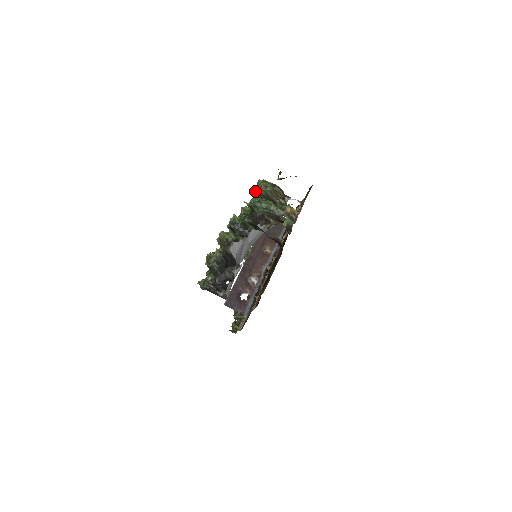
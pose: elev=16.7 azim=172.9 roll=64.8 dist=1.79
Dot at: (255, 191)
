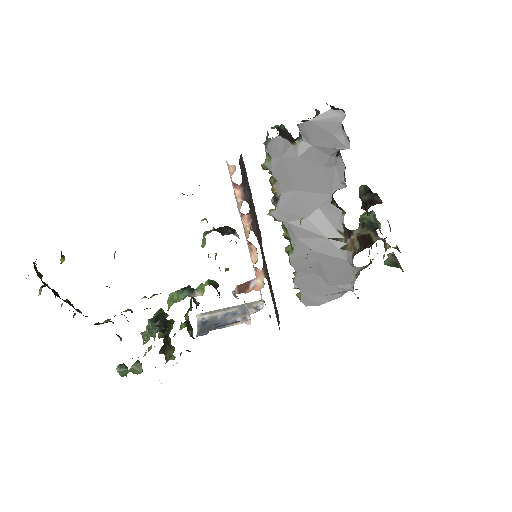
Dot at: occluded
